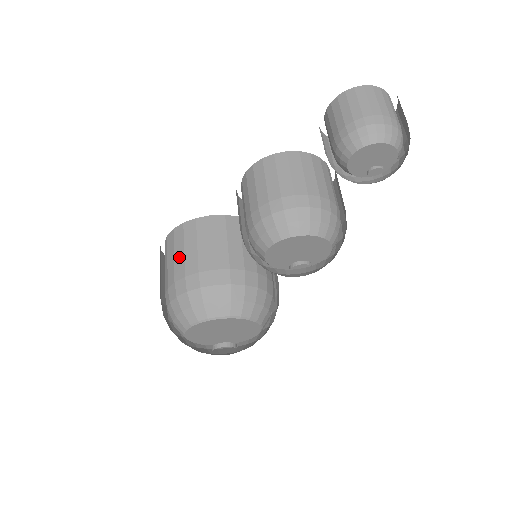
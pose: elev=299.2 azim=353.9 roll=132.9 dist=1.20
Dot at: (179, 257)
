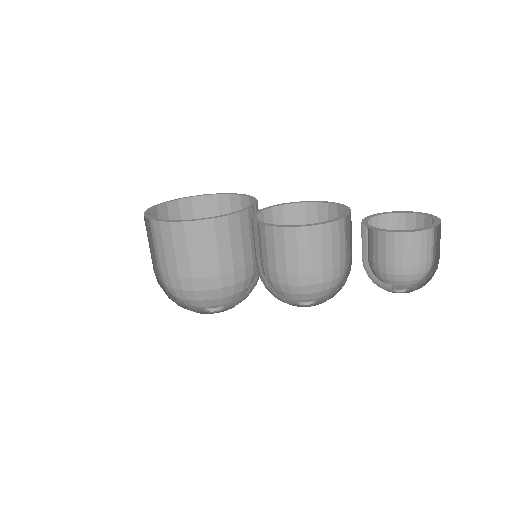
Dot at: (182, 256)
